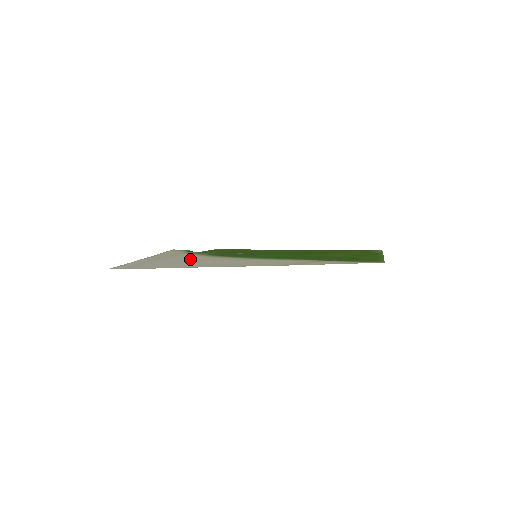
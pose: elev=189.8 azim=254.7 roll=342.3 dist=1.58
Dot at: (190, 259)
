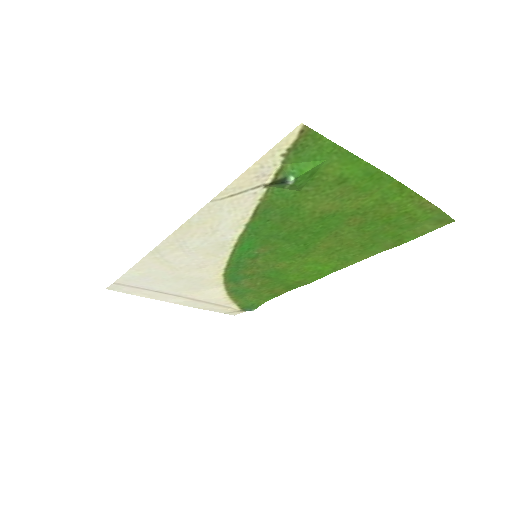
Dot at: (192, 278)
